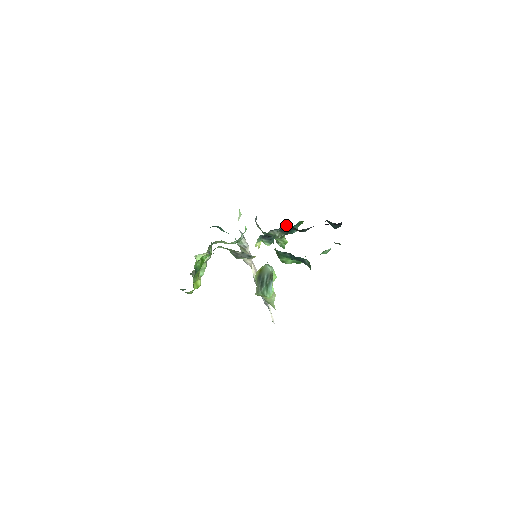
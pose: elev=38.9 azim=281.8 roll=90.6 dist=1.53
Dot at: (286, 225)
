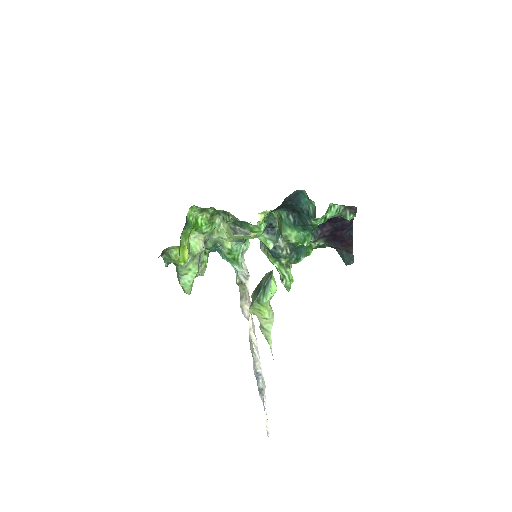
Dot at: occluded
